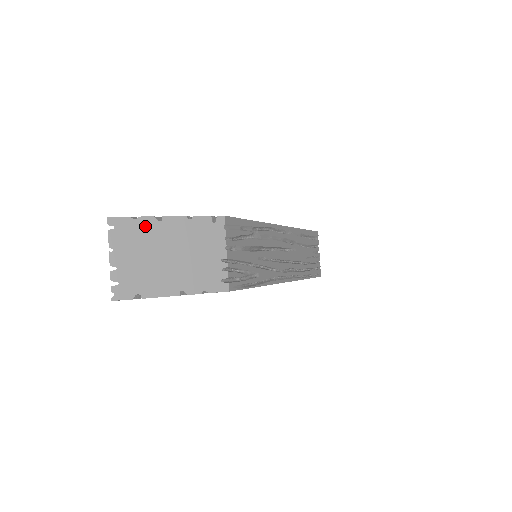
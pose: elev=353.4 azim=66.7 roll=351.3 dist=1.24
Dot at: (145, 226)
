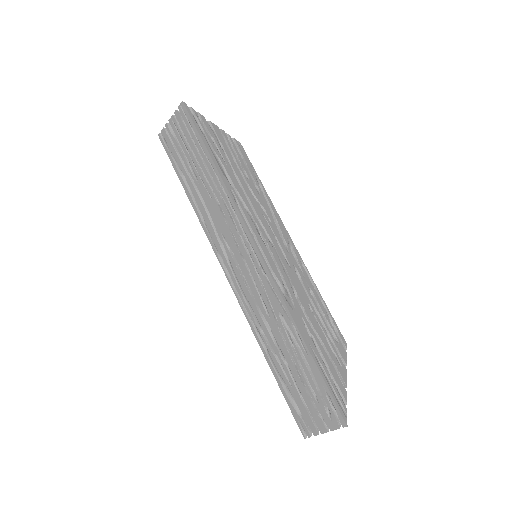
Dot at: occluded
